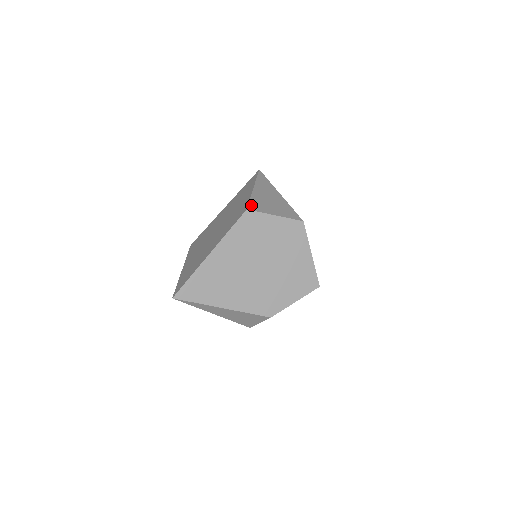
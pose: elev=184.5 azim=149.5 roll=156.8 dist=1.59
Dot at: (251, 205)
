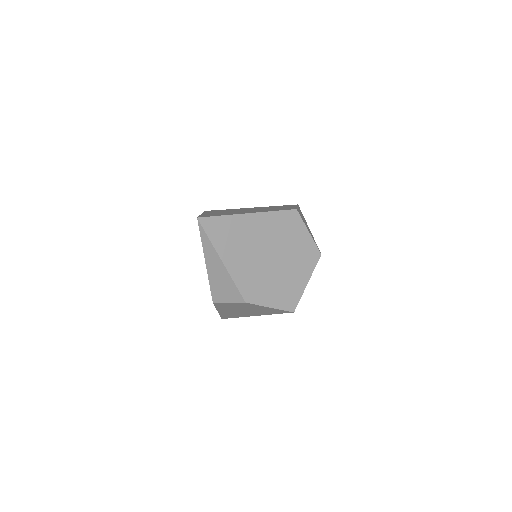
Dot at: (298, 211)
